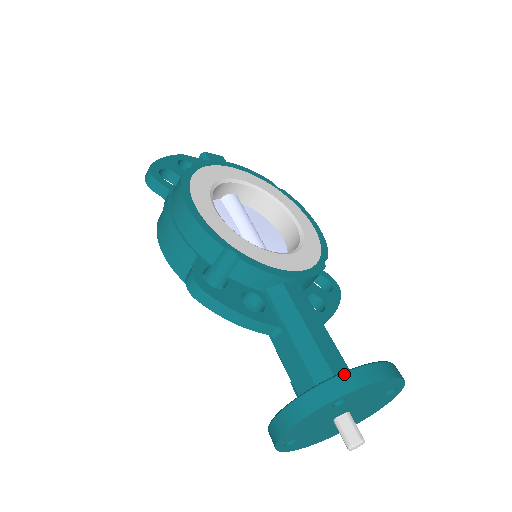
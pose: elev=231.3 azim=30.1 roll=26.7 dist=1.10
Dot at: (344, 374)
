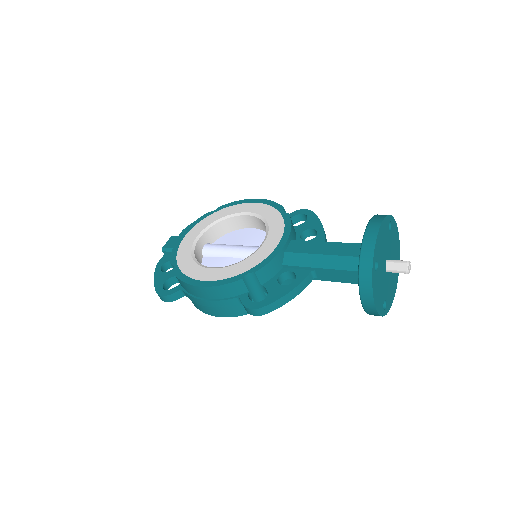
Dot at: (361, 254)
